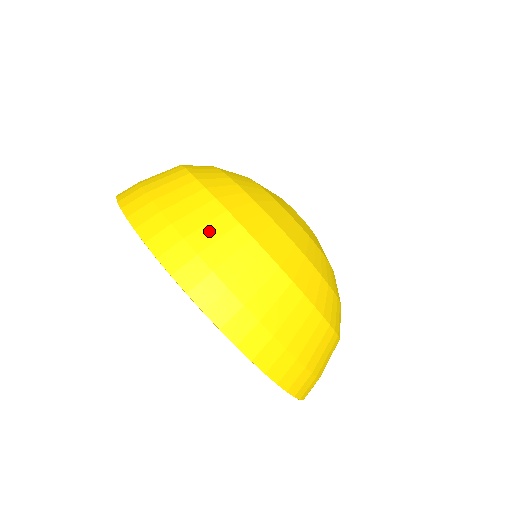
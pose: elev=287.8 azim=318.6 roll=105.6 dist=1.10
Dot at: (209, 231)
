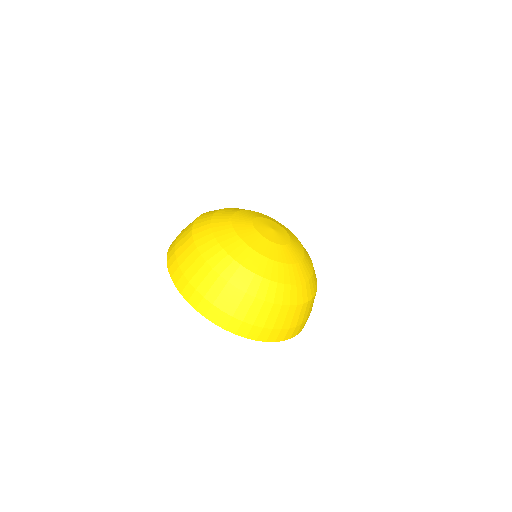
Dot at: (242, 308)
